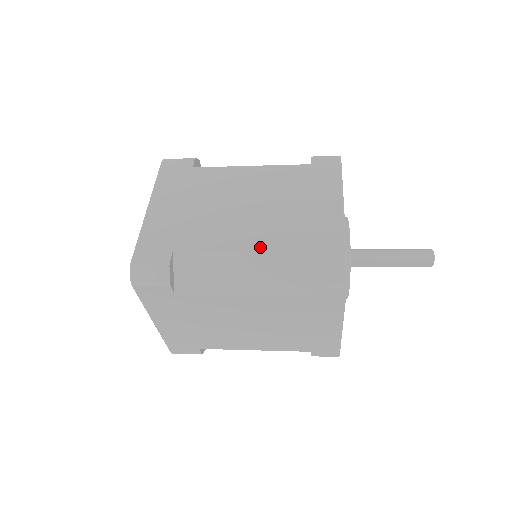
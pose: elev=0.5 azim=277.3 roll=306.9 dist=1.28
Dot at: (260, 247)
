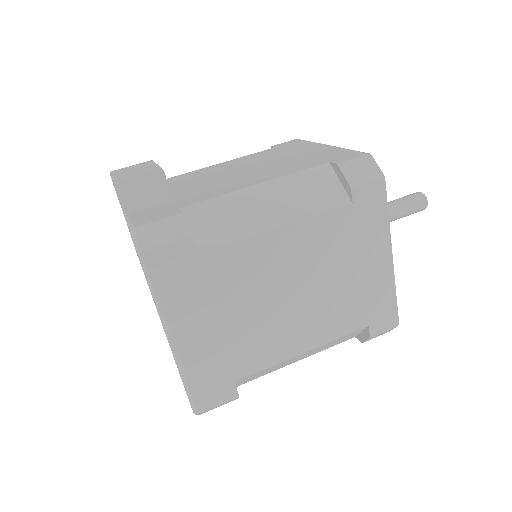
Dot at: (322, 341)
